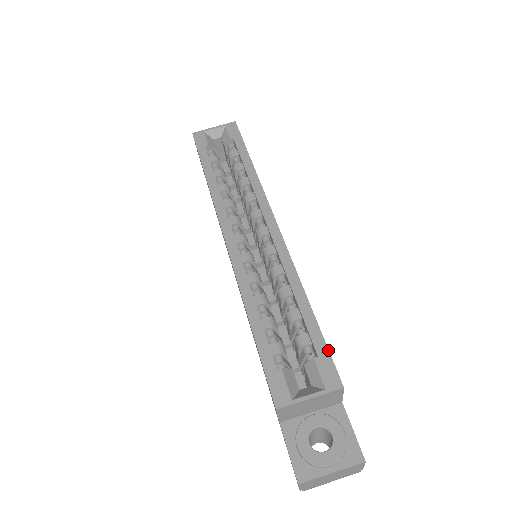
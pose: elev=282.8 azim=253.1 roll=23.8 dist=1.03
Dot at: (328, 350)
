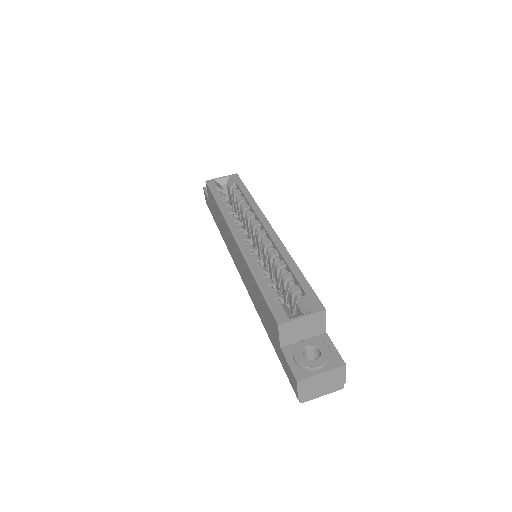
Dot at: (313, 291)
